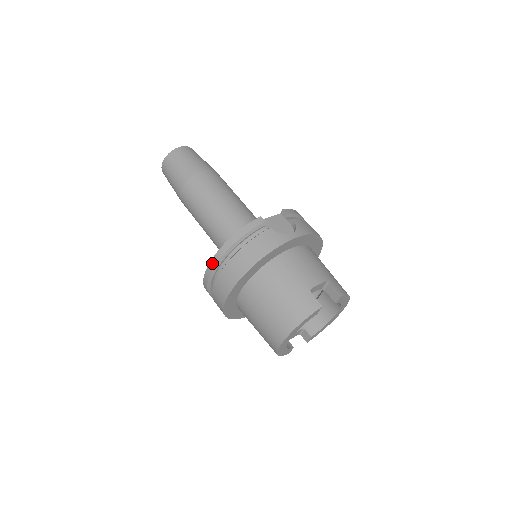
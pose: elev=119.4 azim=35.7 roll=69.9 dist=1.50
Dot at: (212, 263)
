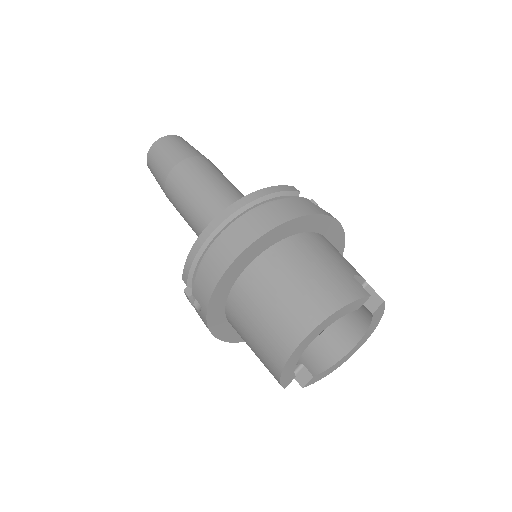
Dot at: (221, 216)
